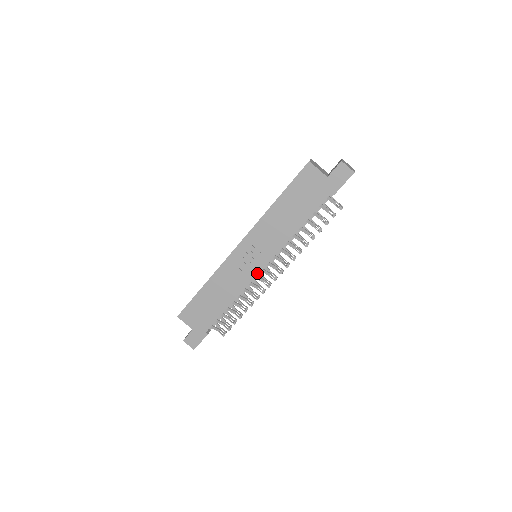
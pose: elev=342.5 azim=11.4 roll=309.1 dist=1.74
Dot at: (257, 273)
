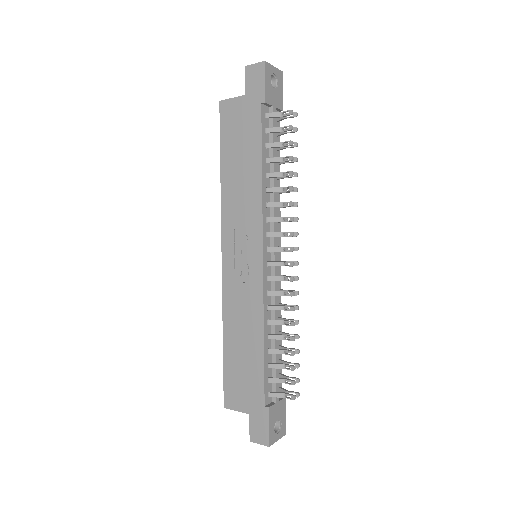
Dot at: (261, 270)
